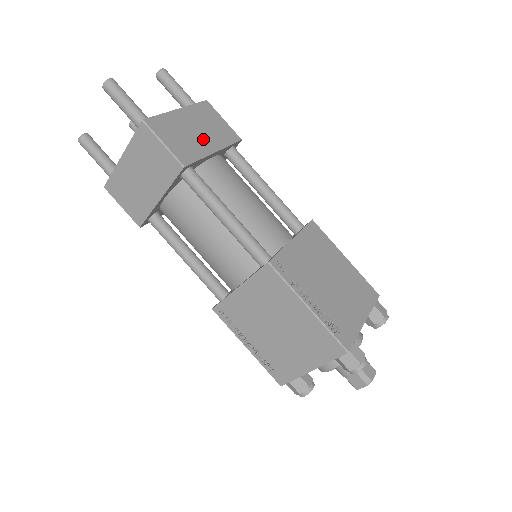
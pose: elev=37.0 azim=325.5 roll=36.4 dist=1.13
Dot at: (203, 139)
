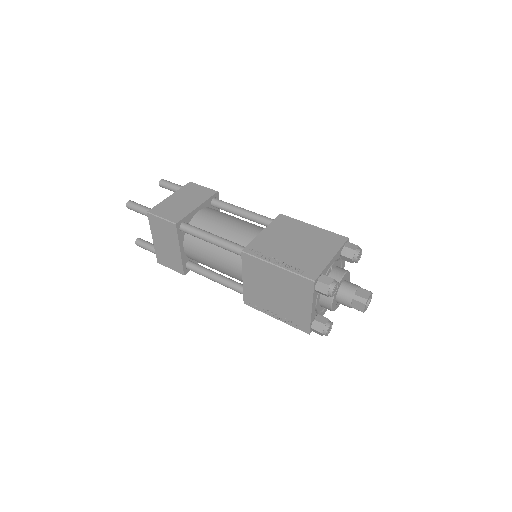
Dot at: (188, 204)
